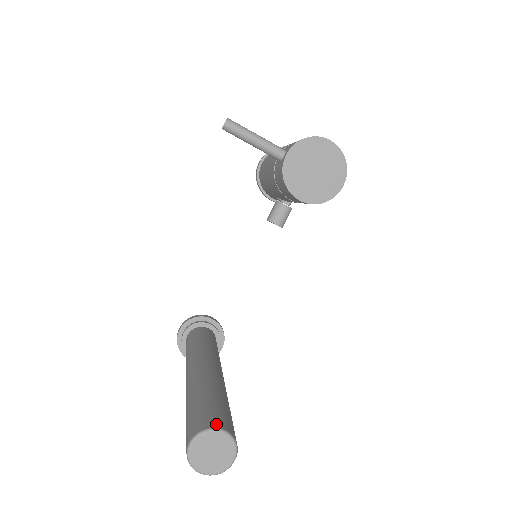
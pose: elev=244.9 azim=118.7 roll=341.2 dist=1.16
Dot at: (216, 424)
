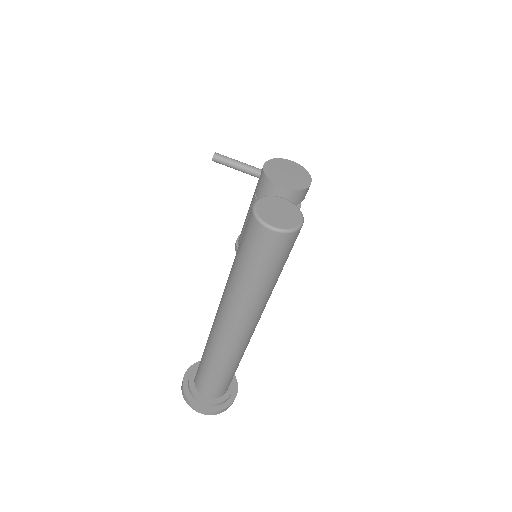
Dot at: occluded
